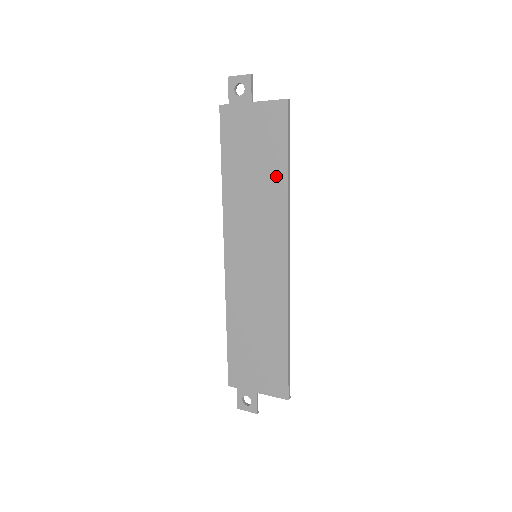
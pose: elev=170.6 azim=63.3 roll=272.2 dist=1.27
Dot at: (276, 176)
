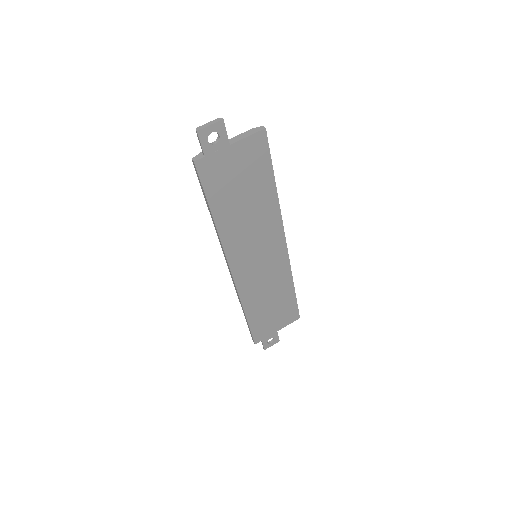
Dot at: (266, 193)
